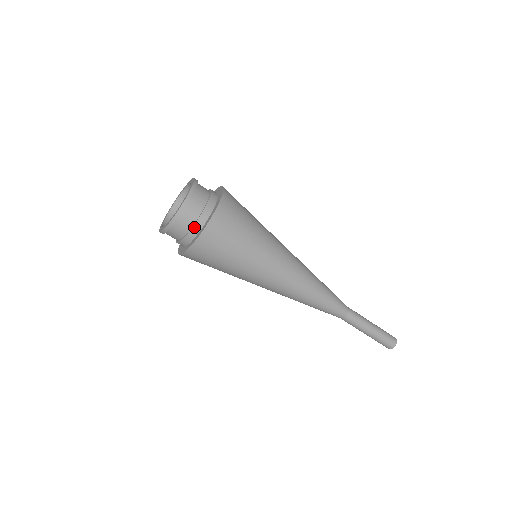
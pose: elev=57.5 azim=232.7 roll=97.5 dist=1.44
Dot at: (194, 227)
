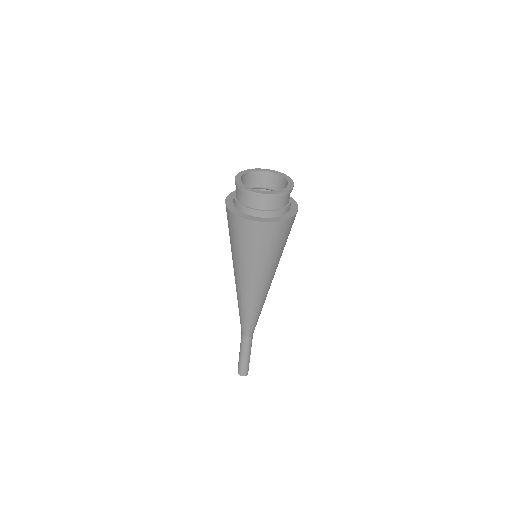
Dot at: (274, 212)
